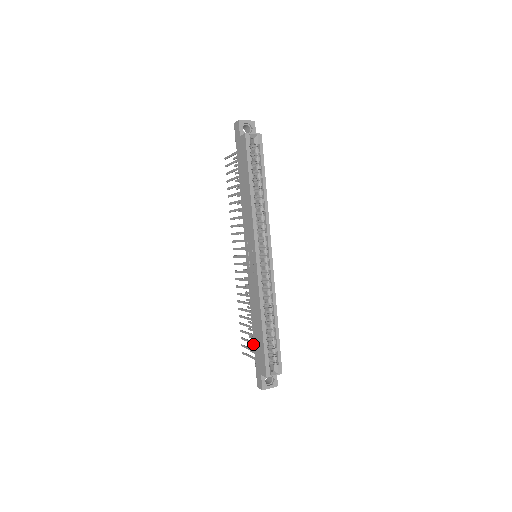
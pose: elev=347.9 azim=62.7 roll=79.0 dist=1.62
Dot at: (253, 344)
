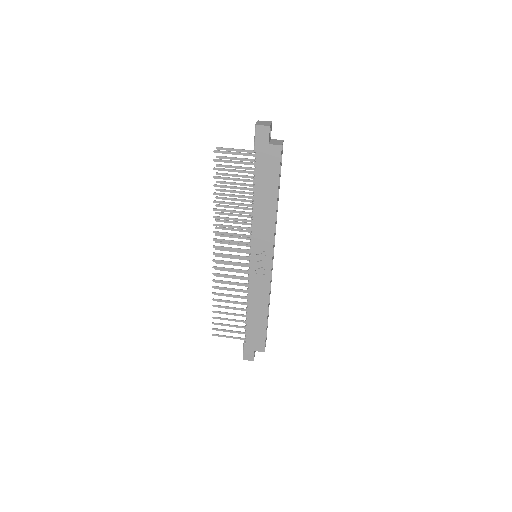
Dot at: occluded
